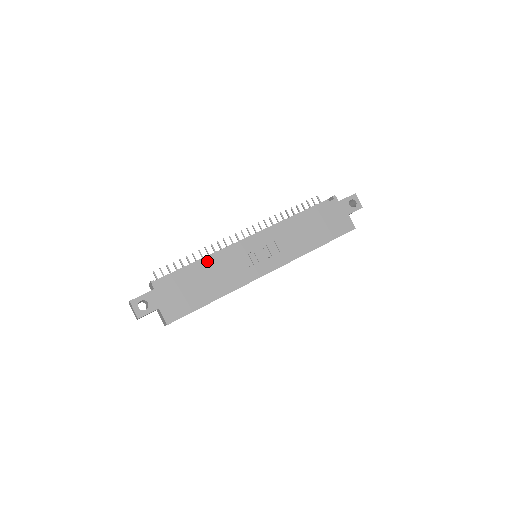
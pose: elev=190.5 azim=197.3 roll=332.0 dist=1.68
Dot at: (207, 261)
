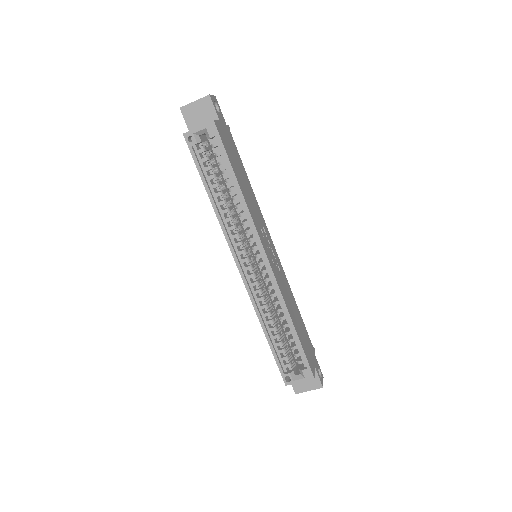
Dot at: (252, 190)
